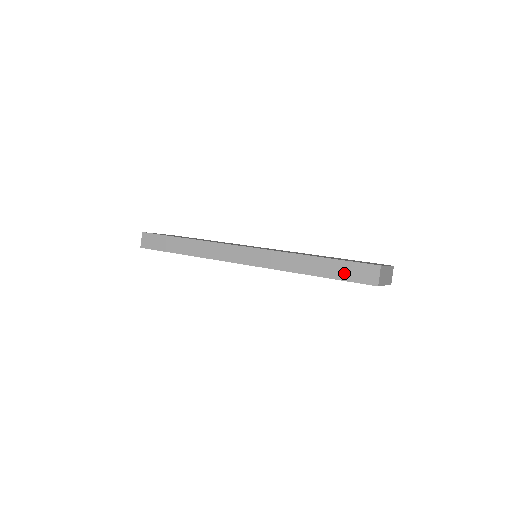
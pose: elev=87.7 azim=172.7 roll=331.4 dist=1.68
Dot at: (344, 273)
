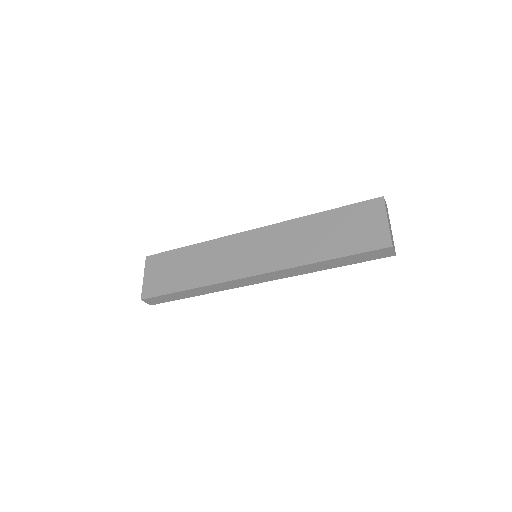
Dot at: (360, 259)
